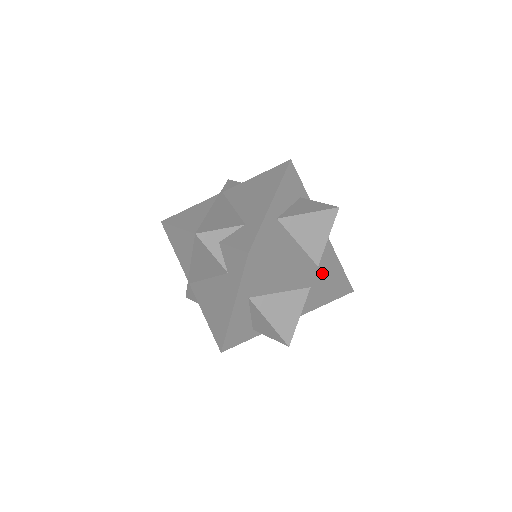
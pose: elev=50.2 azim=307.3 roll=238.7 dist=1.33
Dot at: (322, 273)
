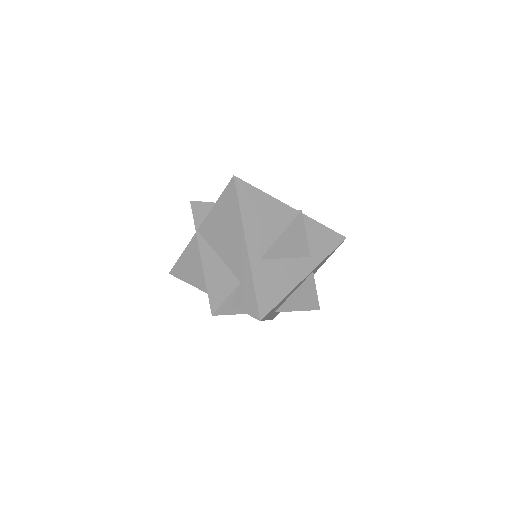
Dot at: (316, 258)
